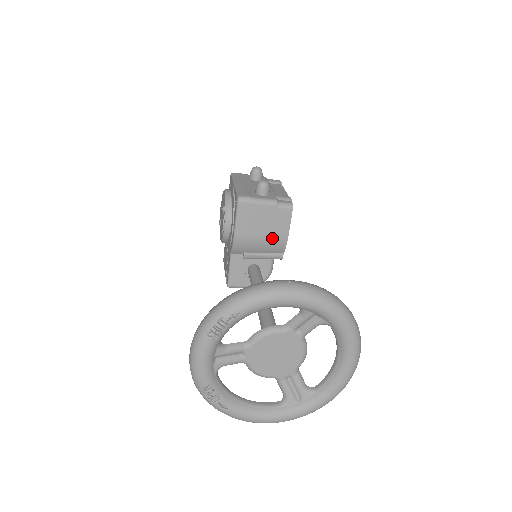
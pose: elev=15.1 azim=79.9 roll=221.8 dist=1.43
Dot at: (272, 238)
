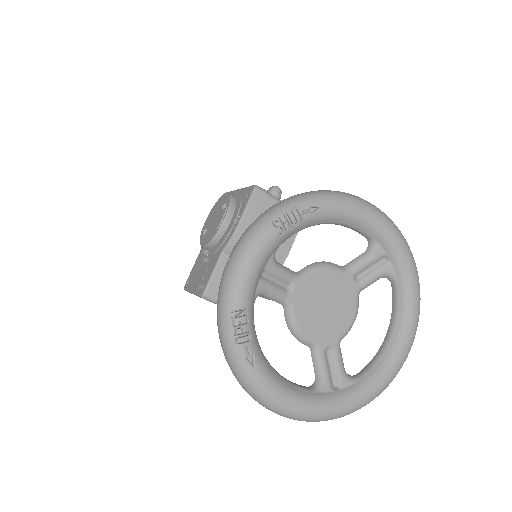
Dot at: occluded
